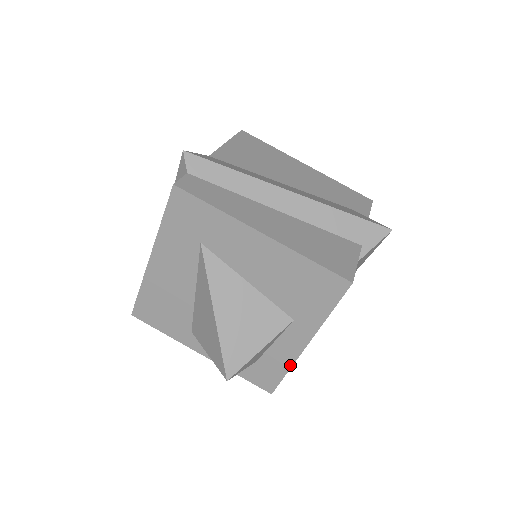
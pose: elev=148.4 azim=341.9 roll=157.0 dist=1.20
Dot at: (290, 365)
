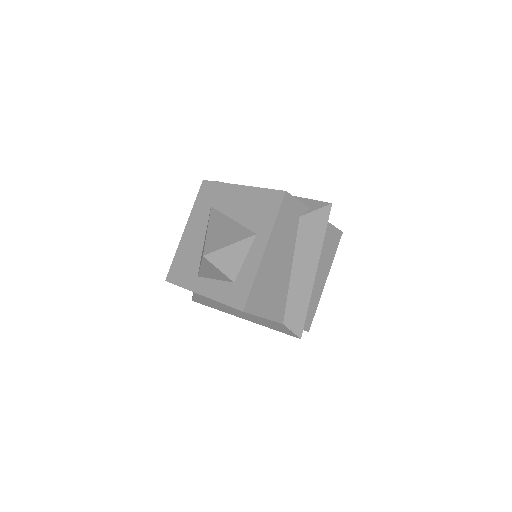
Dot at: (255, 274)
